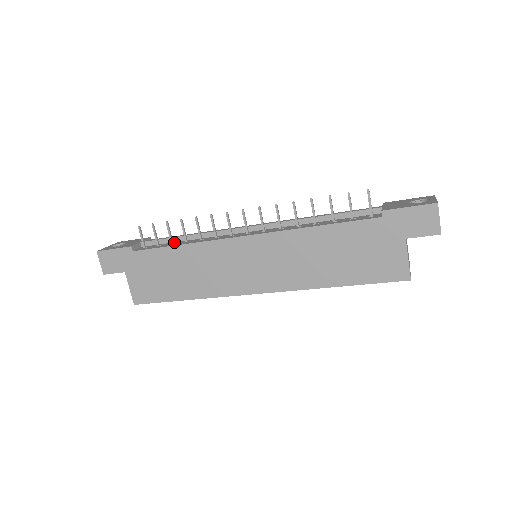
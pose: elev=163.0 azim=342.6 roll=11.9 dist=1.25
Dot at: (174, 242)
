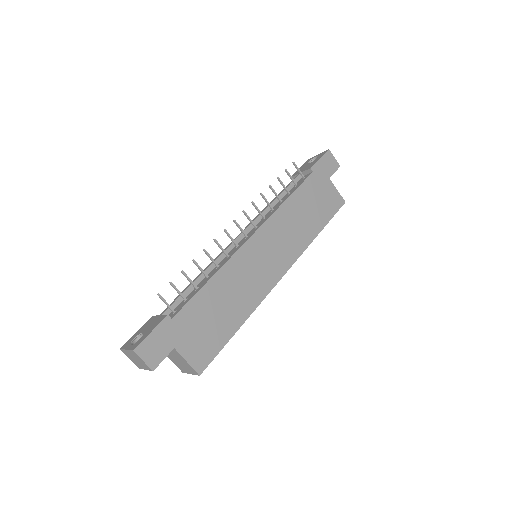
Dot at: (193, 290)
